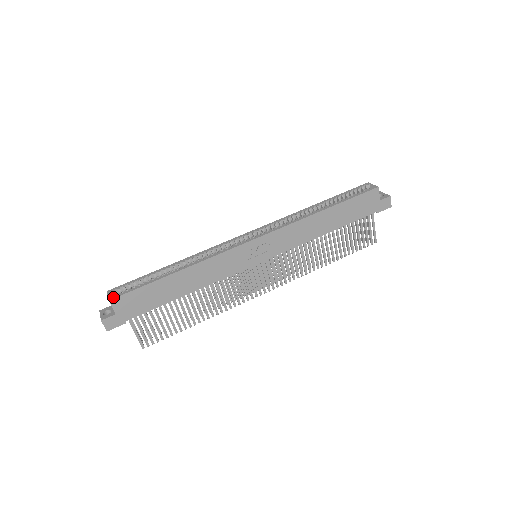
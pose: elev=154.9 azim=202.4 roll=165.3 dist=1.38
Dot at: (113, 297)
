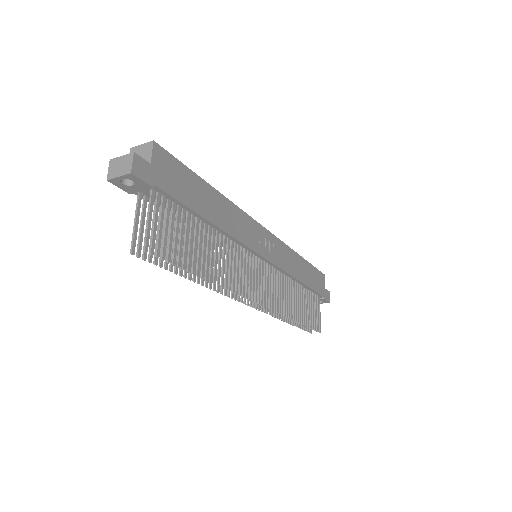
Dot at: (156, 144)
